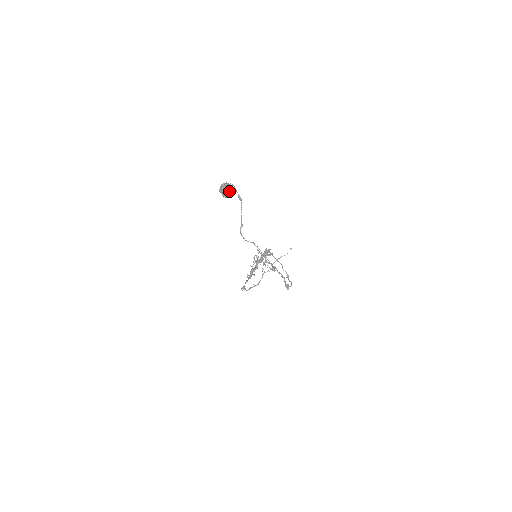
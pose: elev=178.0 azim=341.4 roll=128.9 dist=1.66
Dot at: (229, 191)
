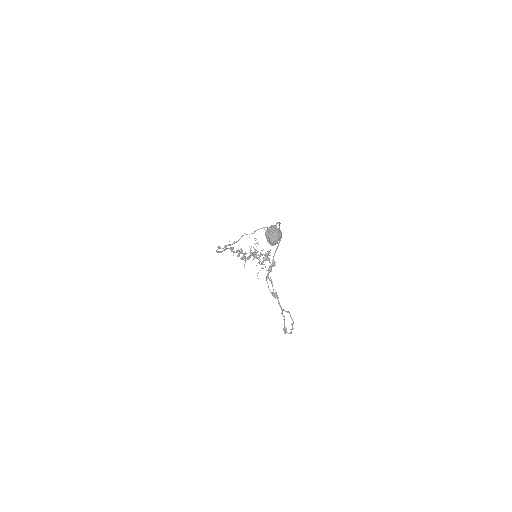
Dot at: (277, 241)
